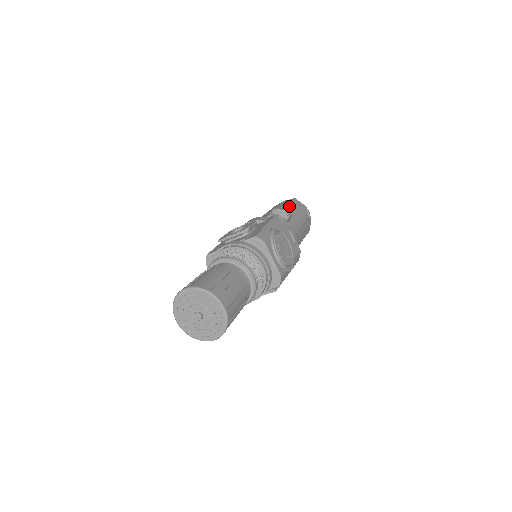
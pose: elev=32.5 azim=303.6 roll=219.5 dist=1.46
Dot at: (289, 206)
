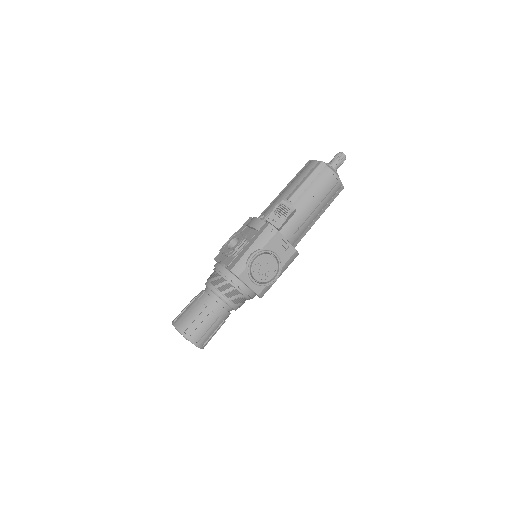
Dot at: (305, 183)
